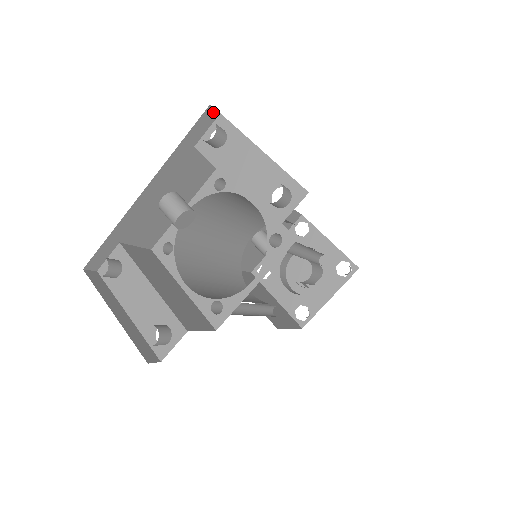
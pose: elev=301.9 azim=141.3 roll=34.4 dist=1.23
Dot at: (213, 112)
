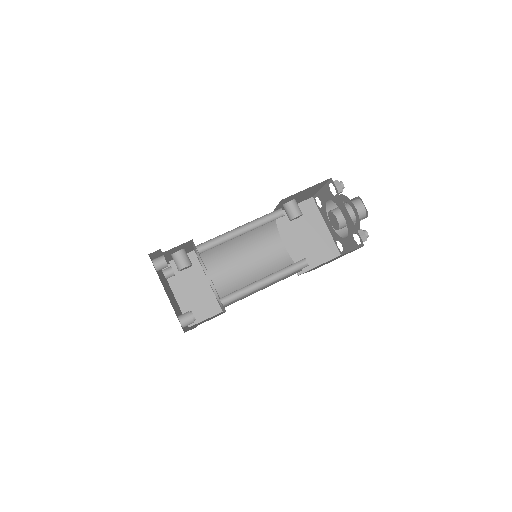
Dot at: (155, 251)
